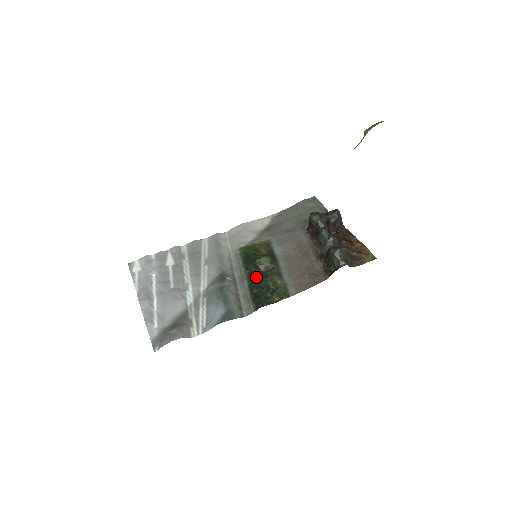
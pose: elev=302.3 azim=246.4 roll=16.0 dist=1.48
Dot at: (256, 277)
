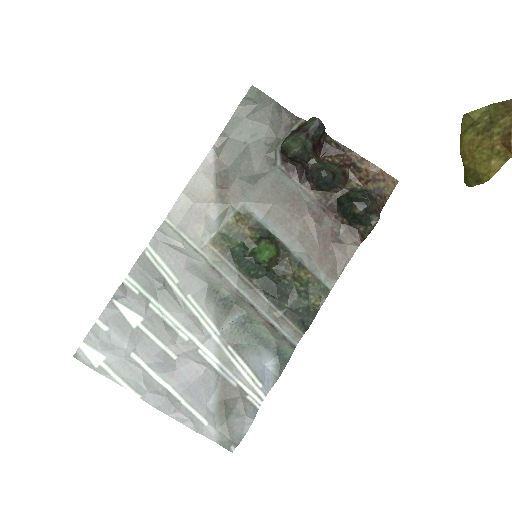
Dot at: (274, 285)
